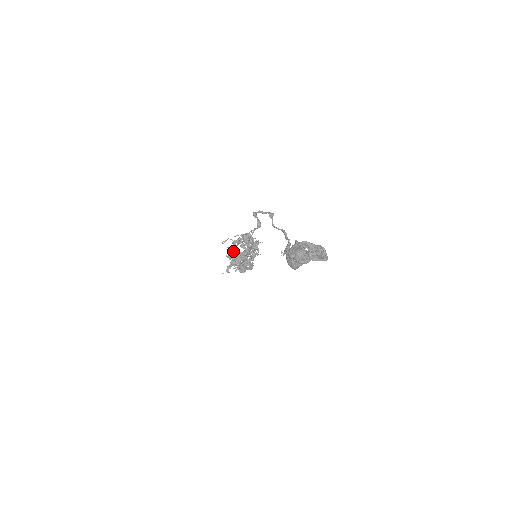
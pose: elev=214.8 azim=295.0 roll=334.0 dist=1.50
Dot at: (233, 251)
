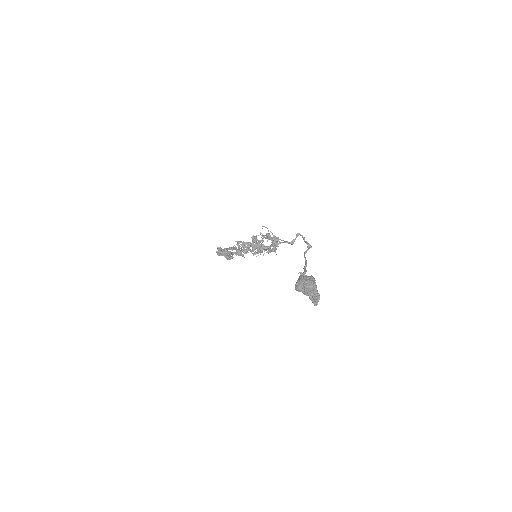
Dot at: occluded
